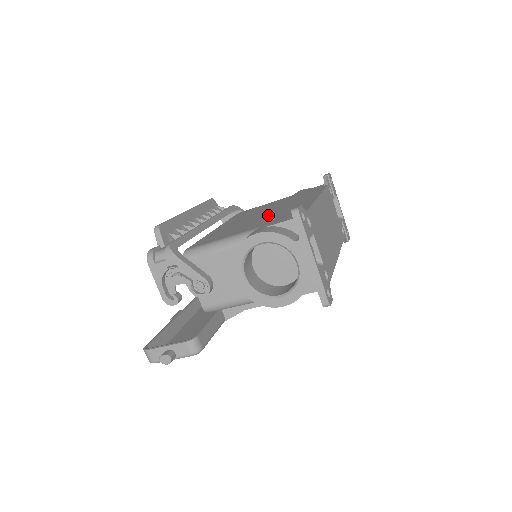
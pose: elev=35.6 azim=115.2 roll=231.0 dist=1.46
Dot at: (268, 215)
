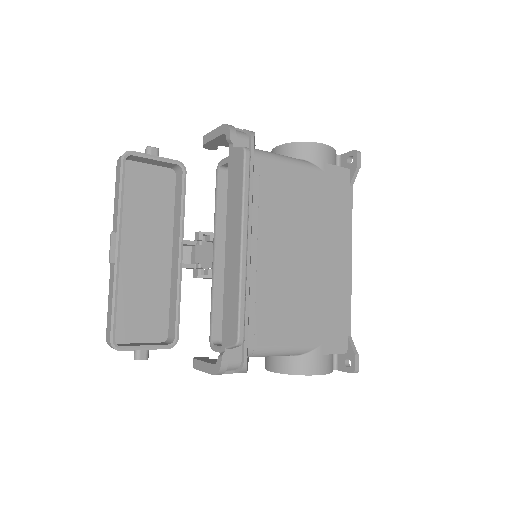
Dot at: (314, 285)
